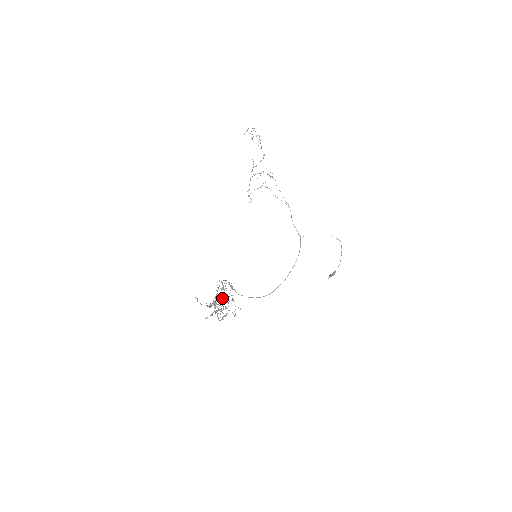
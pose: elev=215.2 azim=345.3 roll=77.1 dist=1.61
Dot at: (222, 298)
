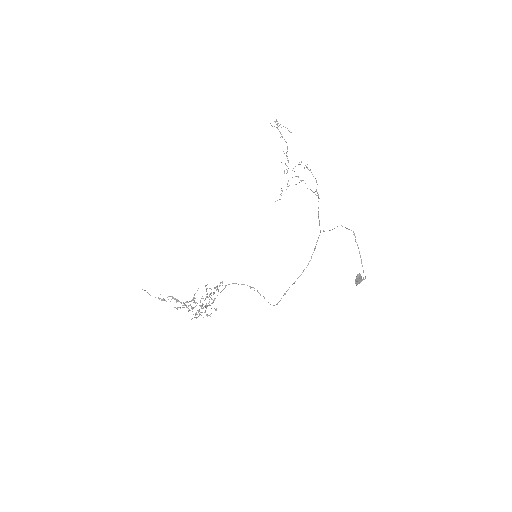
Dot at: (214, 299)
